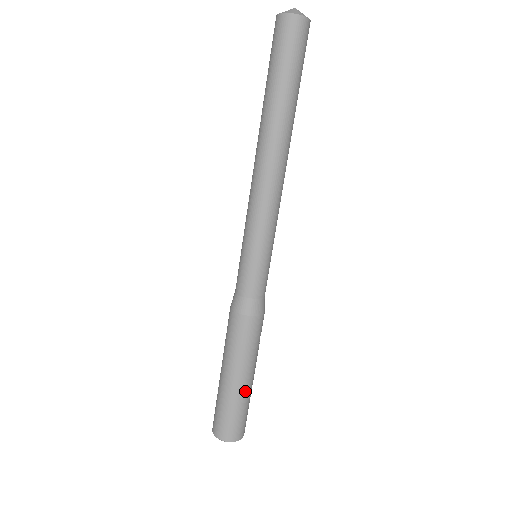
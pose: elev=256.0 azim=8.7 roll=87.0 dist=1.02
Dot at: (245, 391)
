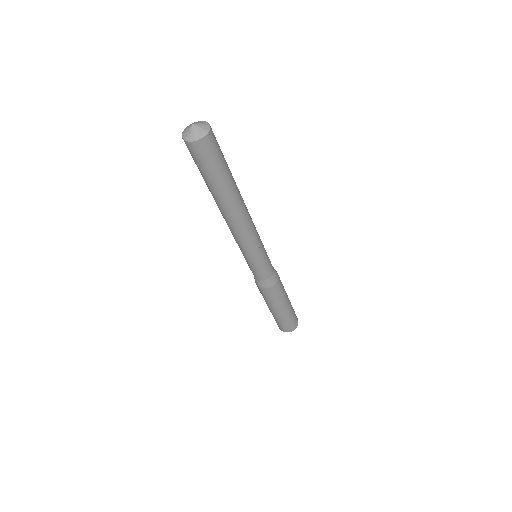
Dot at: (278, 316)
